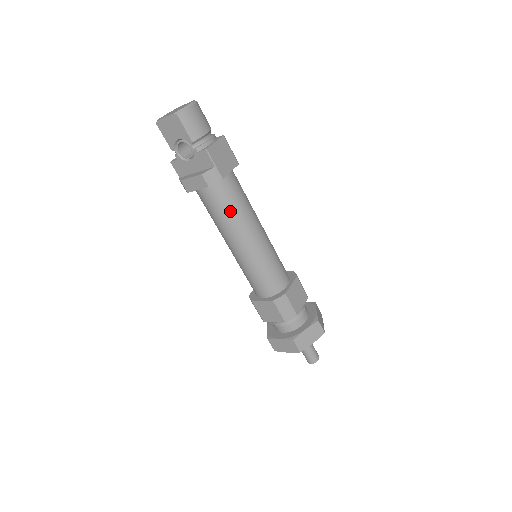
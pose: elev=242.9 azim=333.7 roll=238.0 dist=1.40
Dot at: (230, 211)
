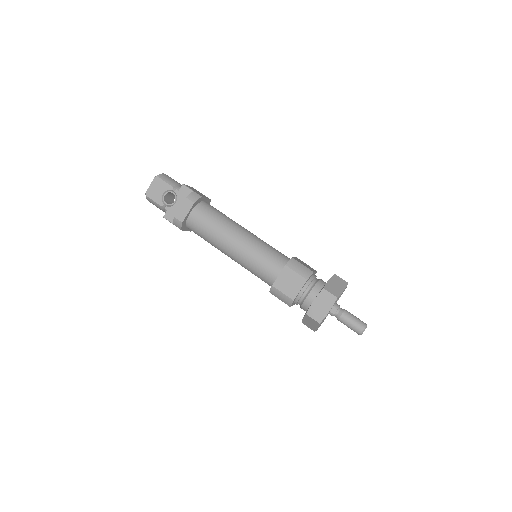
Dot at: (217, 218)
